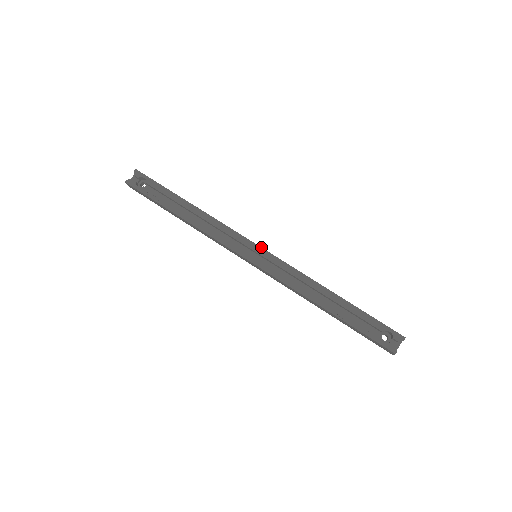
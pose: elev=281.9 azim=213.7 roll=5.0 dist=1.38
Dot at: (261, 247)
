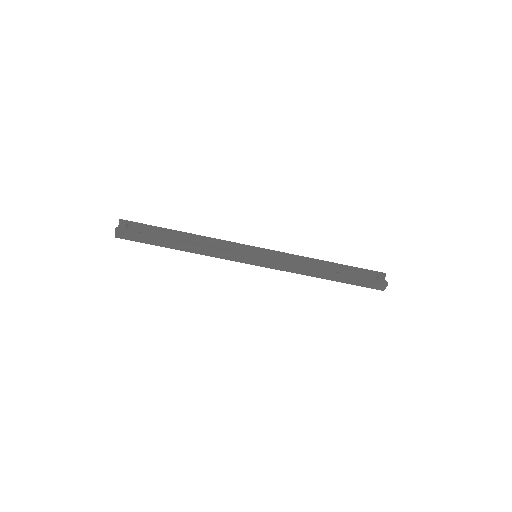
Dot at: (258, 247)
